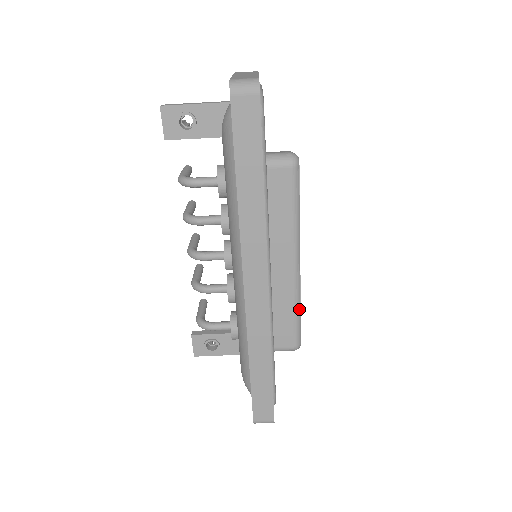
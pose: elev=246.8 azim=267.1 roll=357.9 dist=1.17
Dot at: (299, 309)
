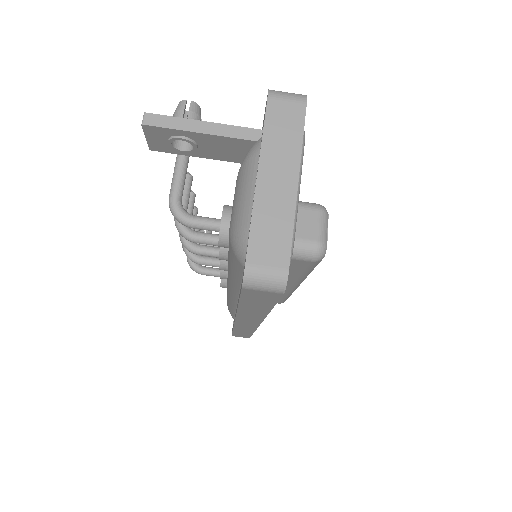
Dot at: occluded
